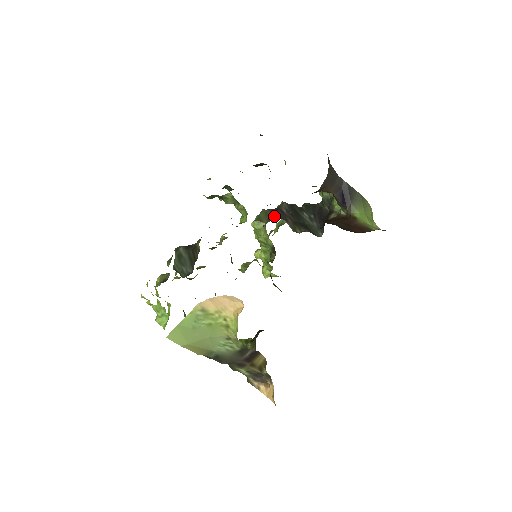
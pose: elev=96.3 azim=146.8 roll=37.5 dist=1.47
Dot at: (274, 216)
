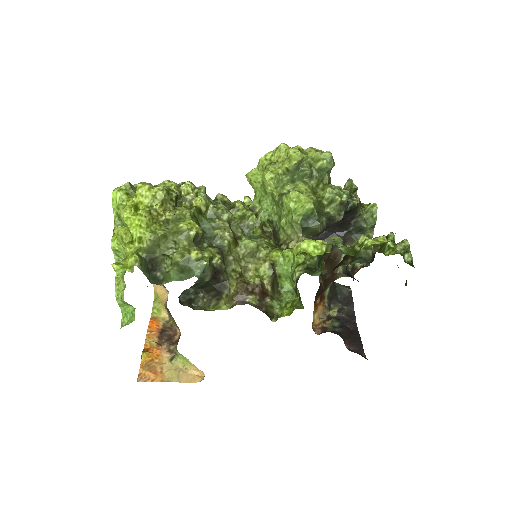
Dot at: (314, 239)
